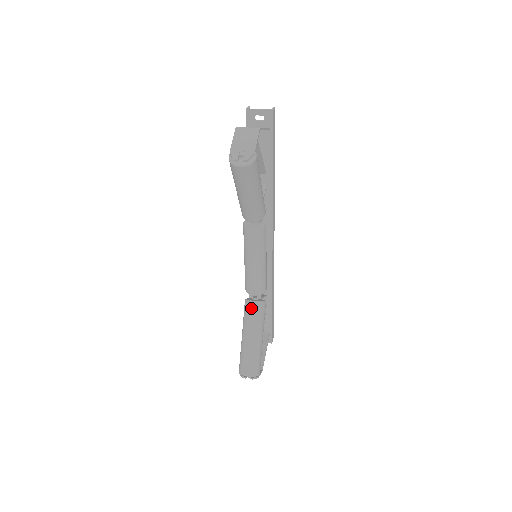
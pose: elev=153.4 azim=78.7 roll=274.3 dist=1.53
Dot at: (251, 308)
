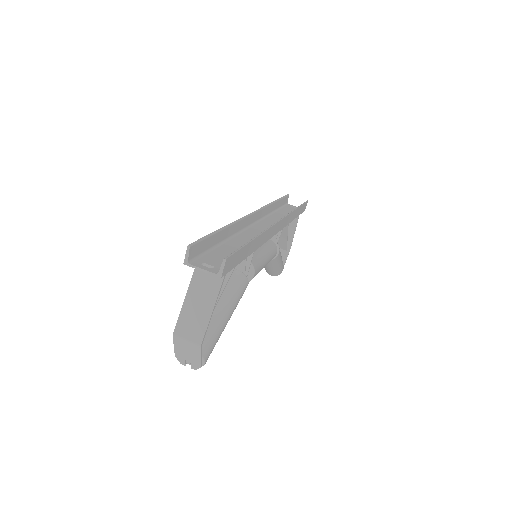
Dot at: occluded
